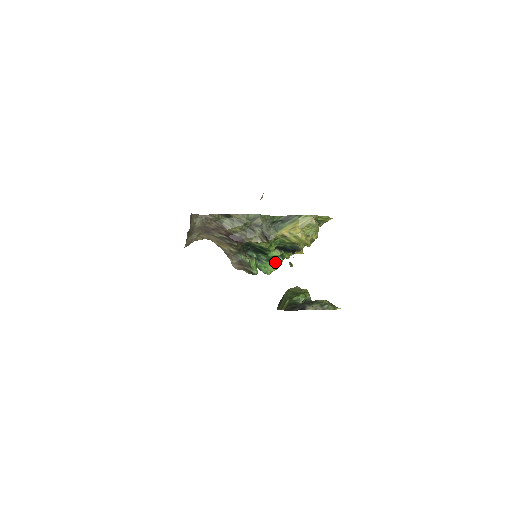
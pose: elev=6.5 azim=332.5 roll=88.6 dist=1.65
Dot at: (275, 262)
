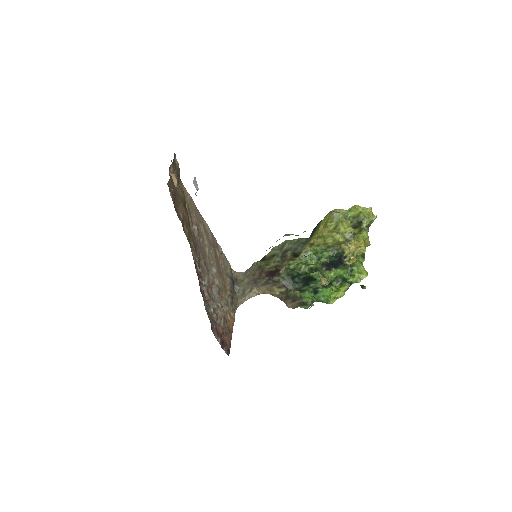
Dot at: (337, 288)
